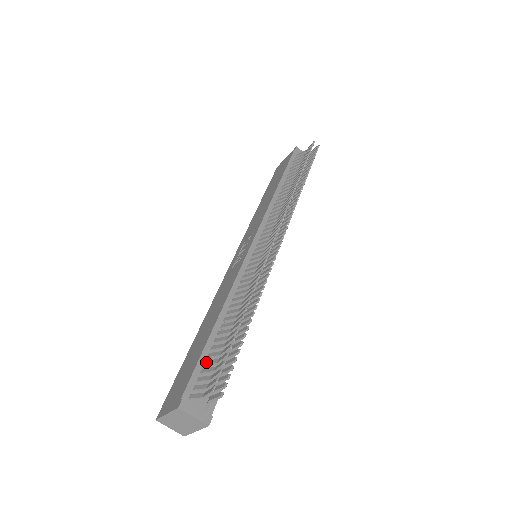
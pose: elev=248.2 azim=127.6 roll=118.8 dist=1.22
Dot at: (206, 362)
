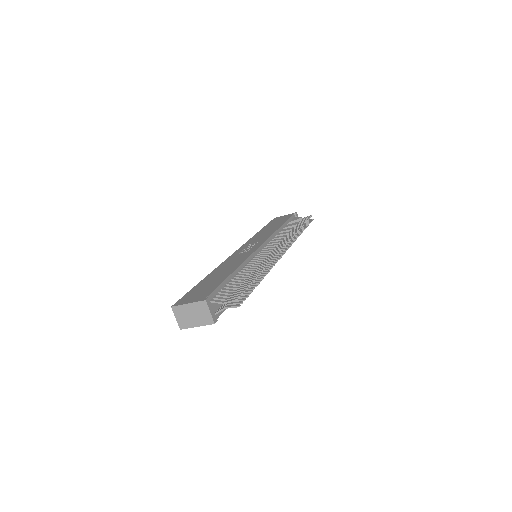
Dot at: (224, 288)
